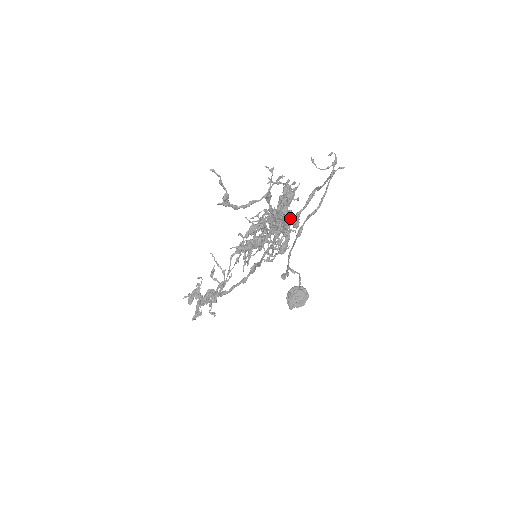
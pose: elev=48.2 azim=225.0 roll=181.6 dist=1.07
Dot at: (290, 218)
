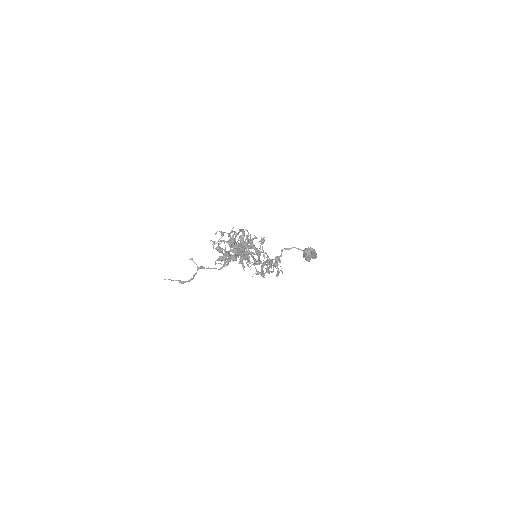
Dot at: occluded
